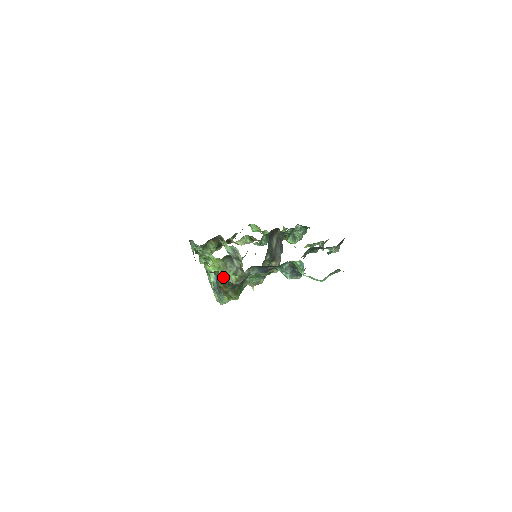
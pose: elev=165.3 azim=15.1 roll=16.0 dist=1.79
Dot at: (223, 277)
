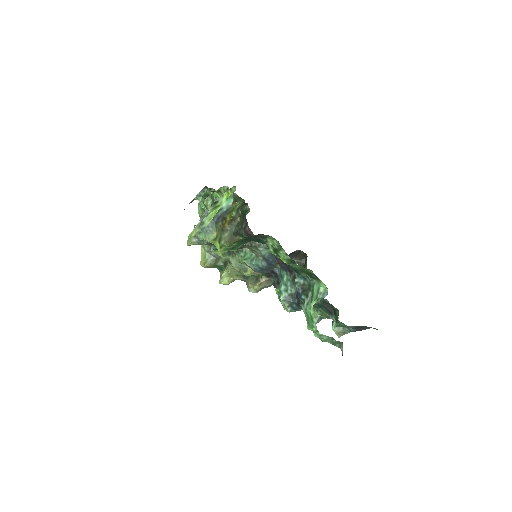
Dot at: occluded
